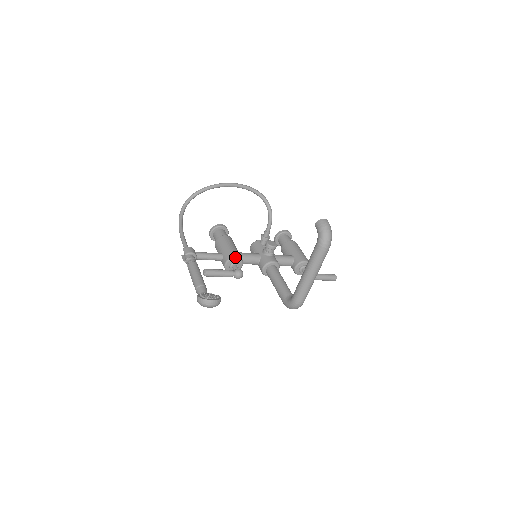
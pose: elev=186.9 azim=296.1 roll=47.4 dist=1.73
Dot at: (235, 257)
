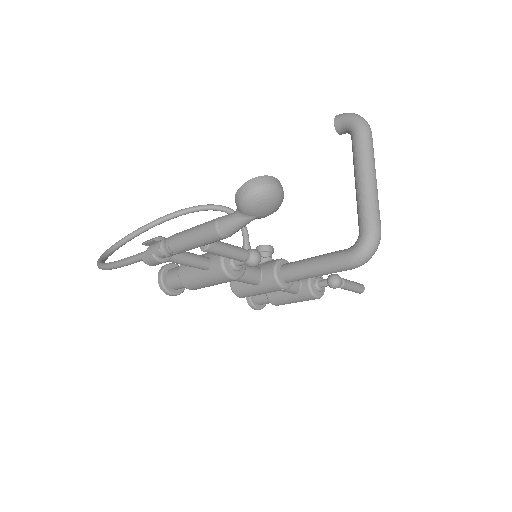
Dot at: occluded
